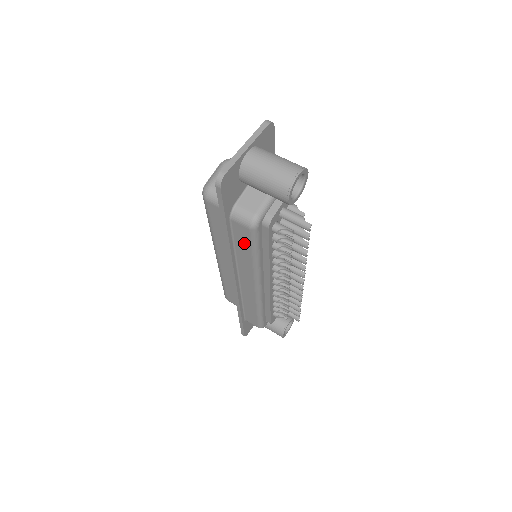
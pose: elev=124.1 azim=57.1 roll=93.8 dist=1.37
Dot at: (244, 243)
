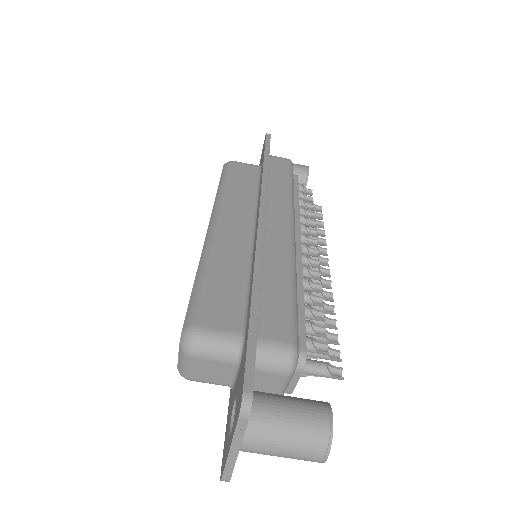
Dot at: occluded
